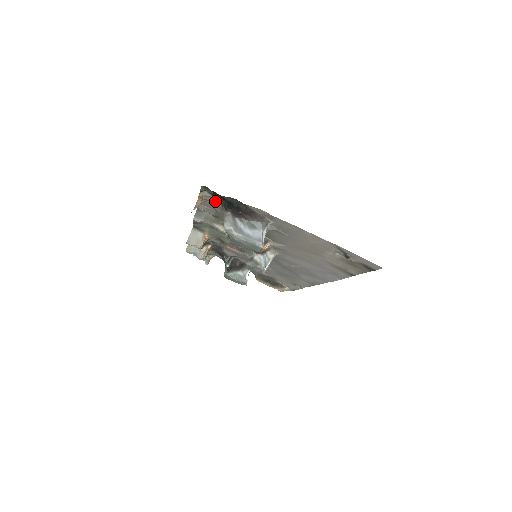
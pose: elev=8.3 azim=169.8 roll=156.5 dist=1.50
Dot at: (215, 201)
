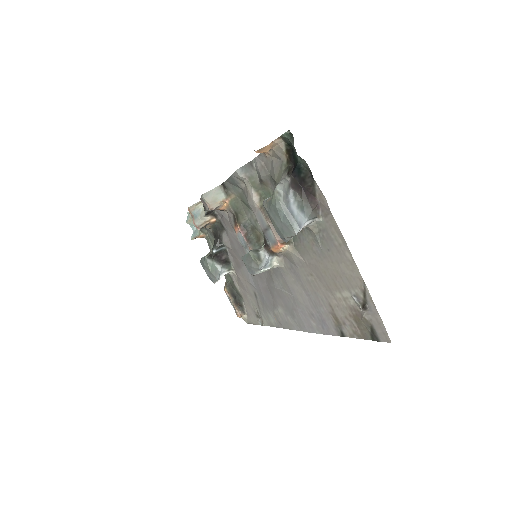
Dot at: (282, 160)
